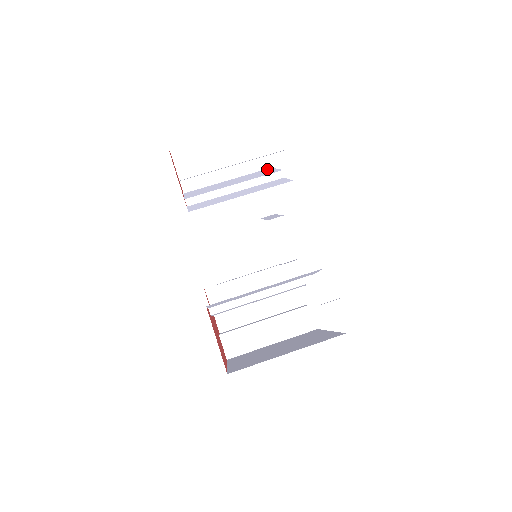
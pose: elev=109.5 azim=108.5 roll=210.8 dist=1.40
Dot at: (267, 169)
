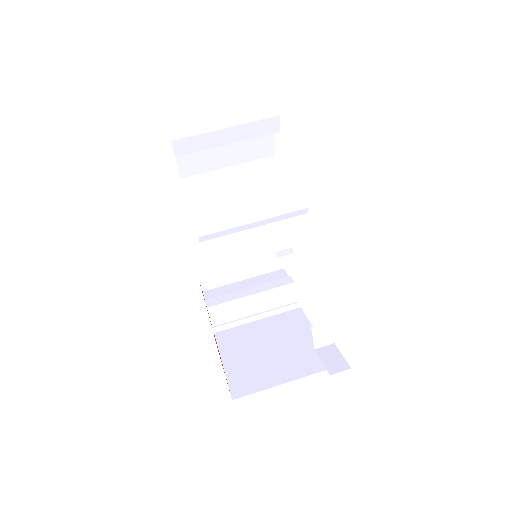
Dot at: (285, 178)
